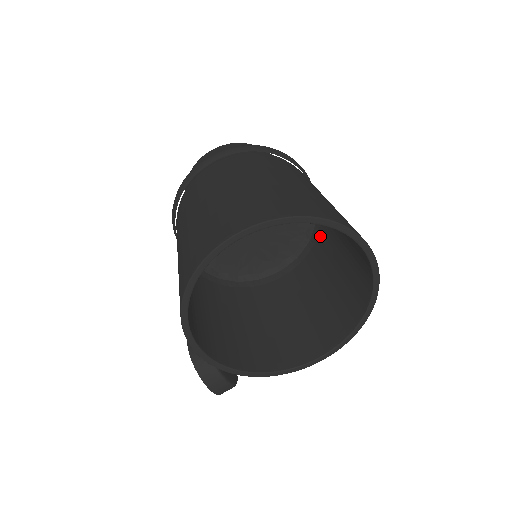
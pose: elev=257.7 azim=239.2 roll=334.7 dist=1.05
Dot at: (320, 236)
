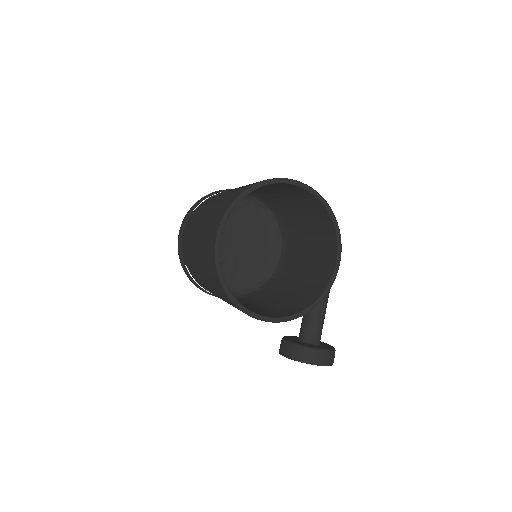
Dot at: (278, 212)
